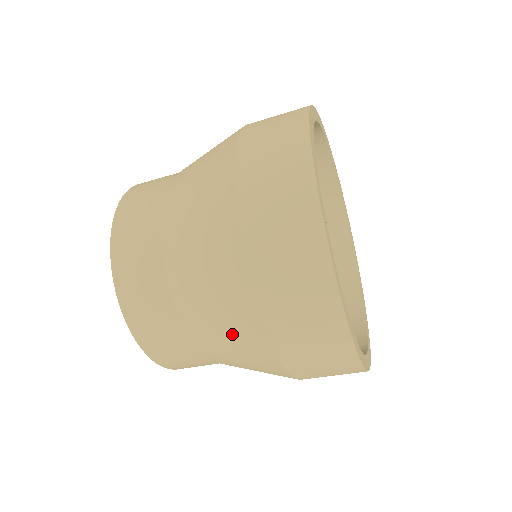
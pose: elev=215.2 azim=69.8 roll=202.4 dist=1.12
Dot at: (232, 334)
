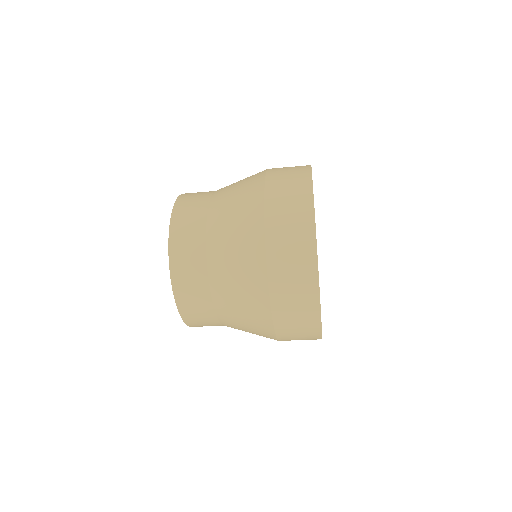
Dot at: (248, 316)
